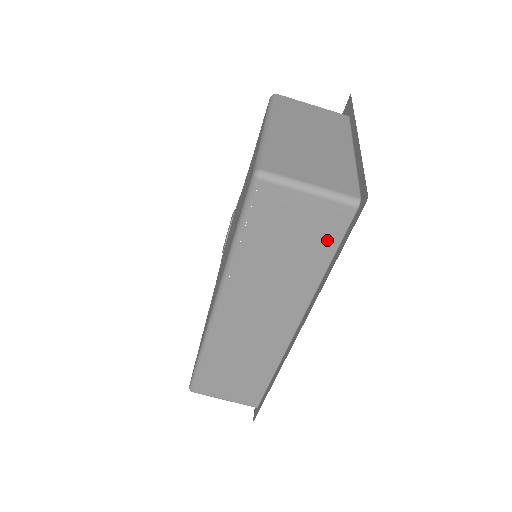
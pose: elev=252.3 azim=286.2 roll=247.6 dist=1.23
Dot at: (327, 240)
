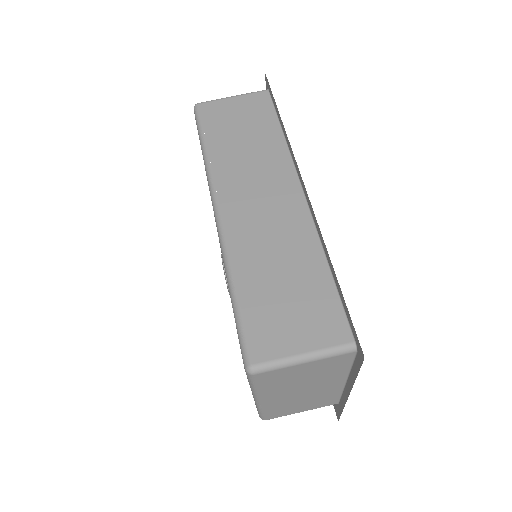
Dot at: (266, 114)
